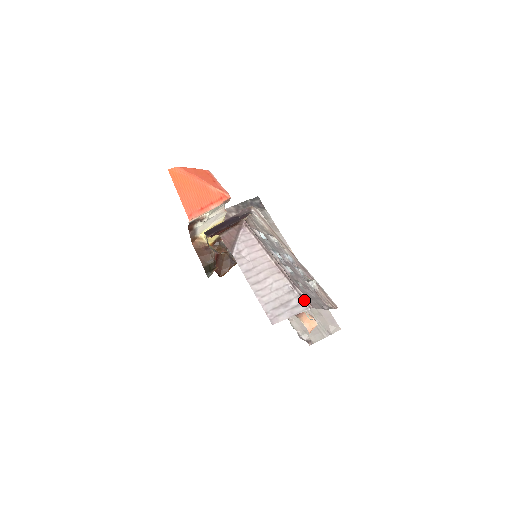
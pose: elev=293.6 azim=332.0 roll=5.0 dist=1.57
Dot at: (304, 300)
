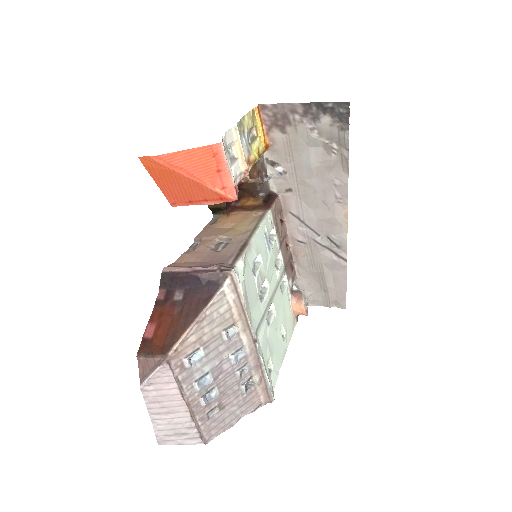
Dot at: (201, 438)
